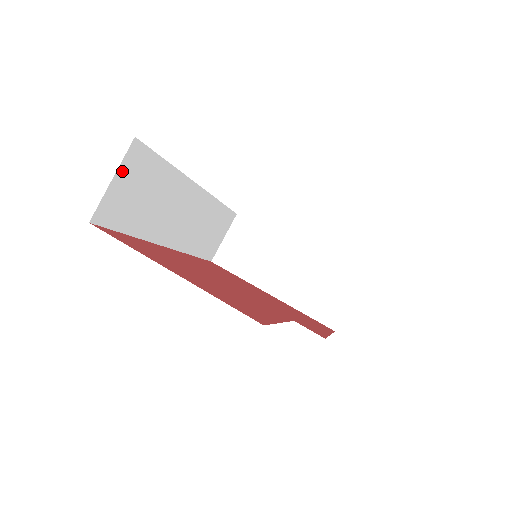
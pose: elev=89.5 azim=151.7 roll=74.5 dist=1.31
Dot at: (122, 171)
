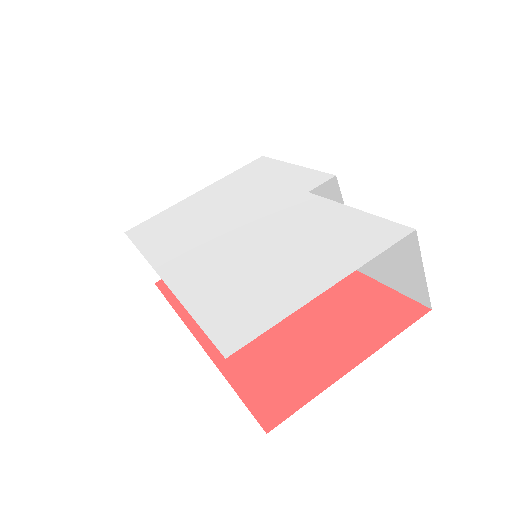
Dot at: occluded
